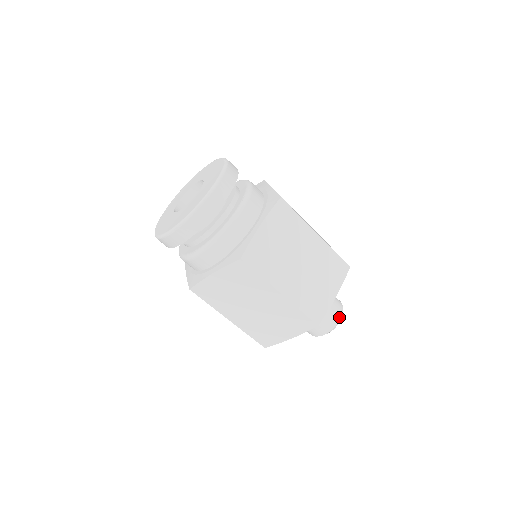
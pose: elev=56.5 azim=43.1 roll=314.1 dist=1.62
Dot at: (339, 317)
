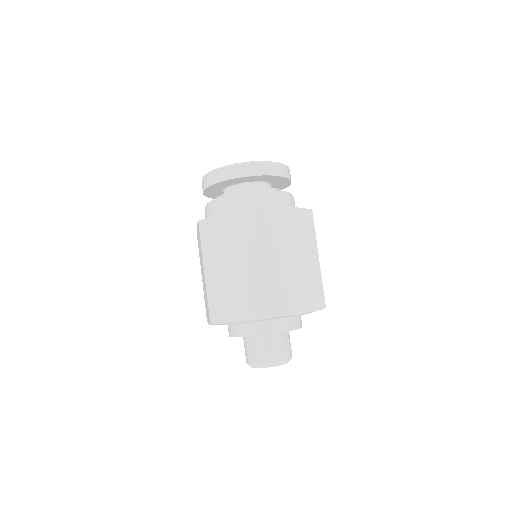
Dot at: occluded
